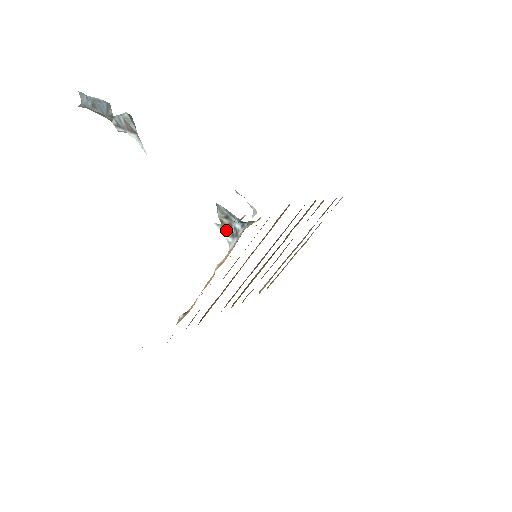
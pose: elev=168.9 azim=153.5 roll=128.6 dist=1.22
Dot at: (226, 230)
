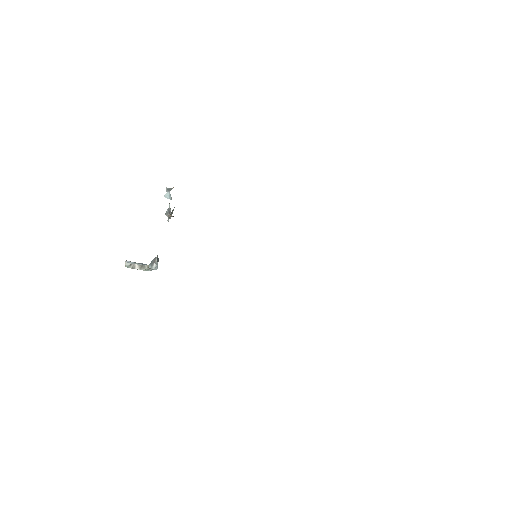
Dot at: occluded
